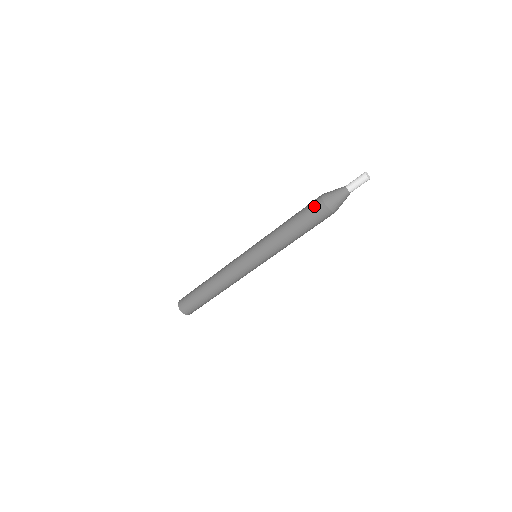
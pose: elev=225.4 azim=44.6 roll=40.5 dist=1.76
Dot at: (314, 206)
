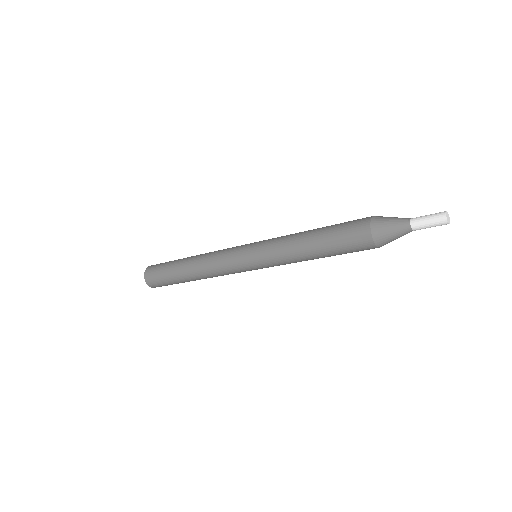
Dot at: (356, 236)
